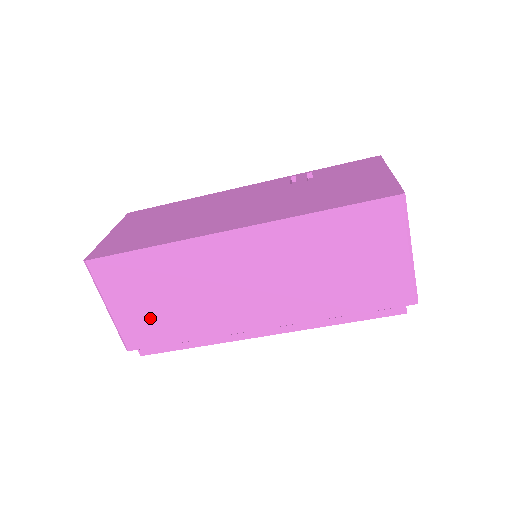
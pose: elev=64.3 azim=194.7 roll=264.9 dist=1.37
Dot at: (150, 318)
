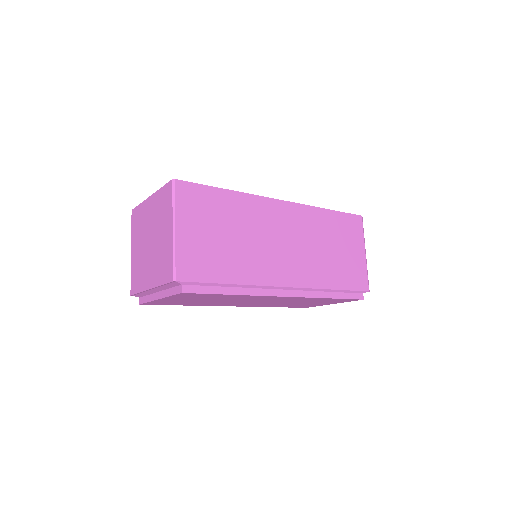
Dot at: (208, 251)
